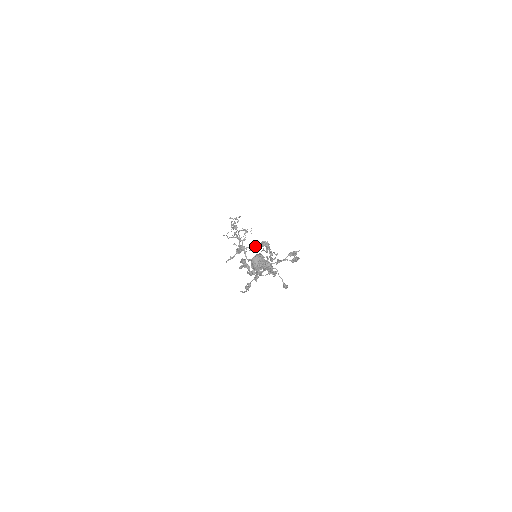
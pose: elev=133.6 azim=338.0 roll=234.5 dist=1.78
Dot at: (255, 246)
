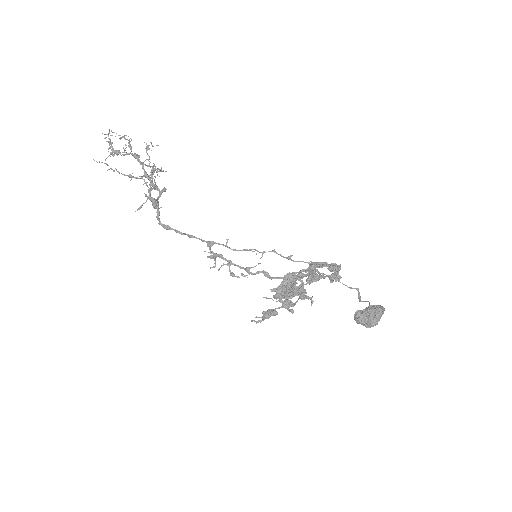
Dot at: (336, 275)
